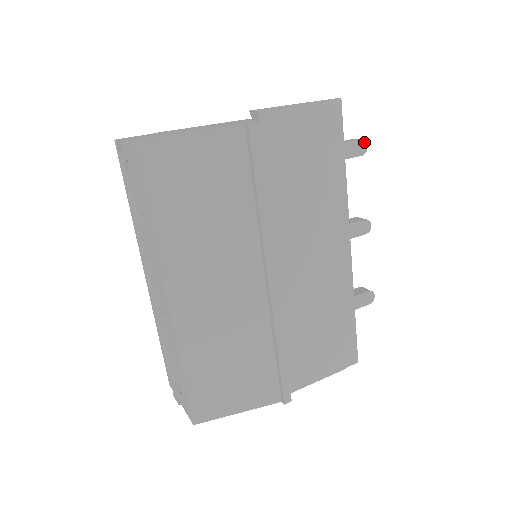
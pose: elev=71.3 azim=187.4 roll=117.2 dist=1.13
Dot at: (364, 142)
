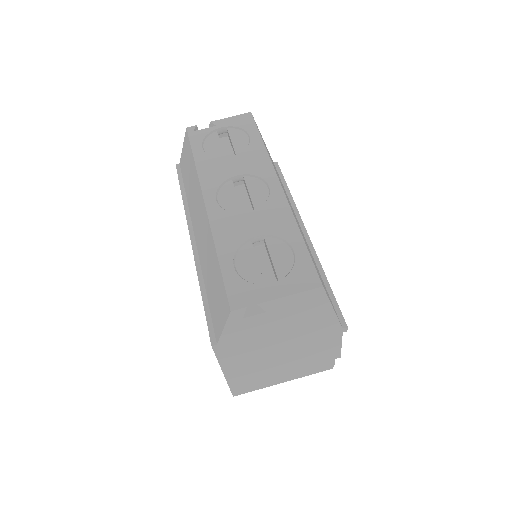
Dot at: occluded
